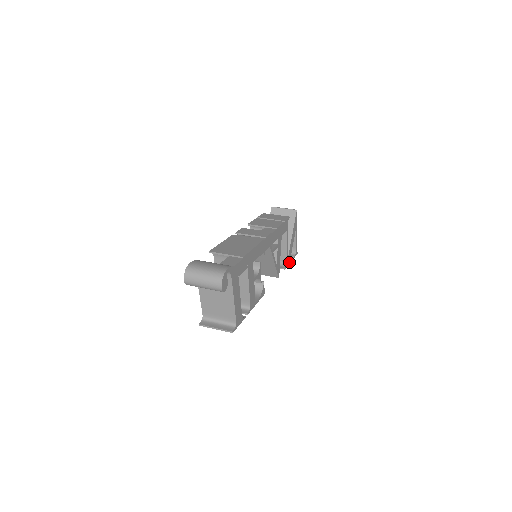
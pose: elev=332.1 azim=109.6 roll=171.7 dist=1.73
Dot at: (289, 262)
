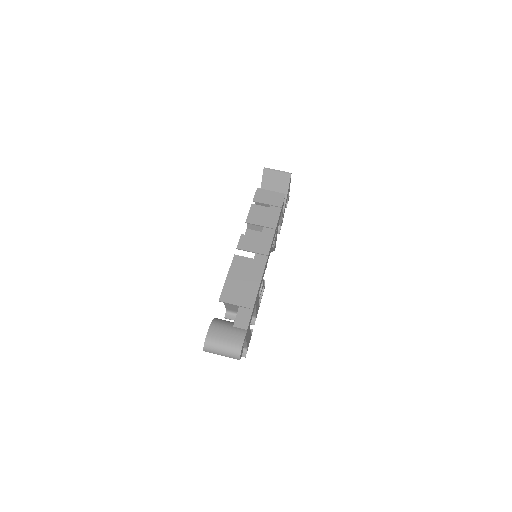
Dot at: occluded
